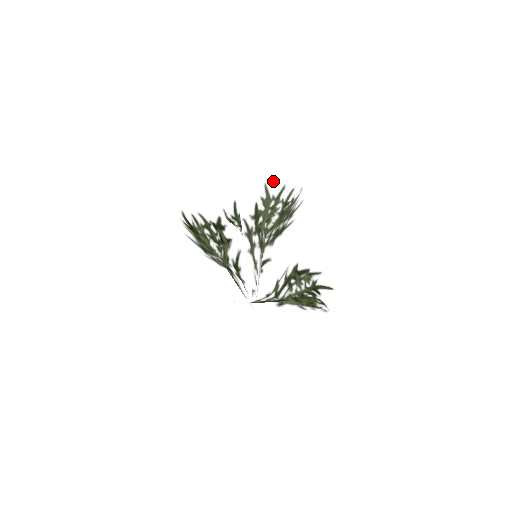
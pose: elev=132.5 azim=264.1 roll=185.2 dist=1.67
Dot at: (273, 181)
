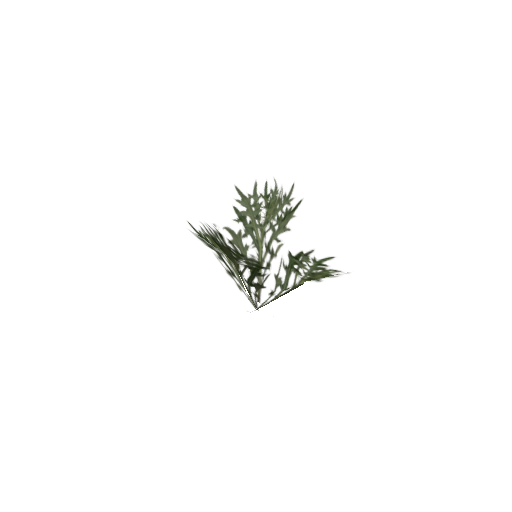
Dot at: (243, 181)
